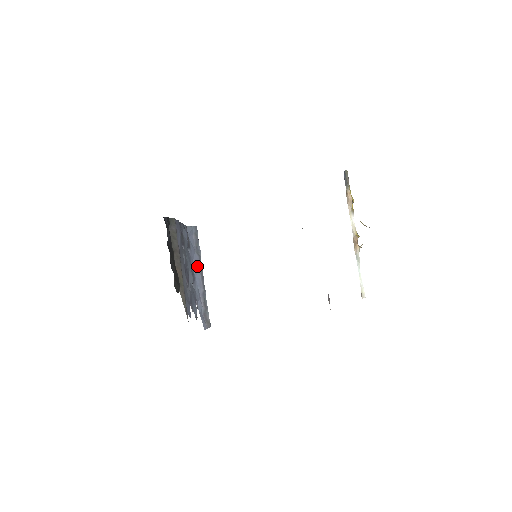
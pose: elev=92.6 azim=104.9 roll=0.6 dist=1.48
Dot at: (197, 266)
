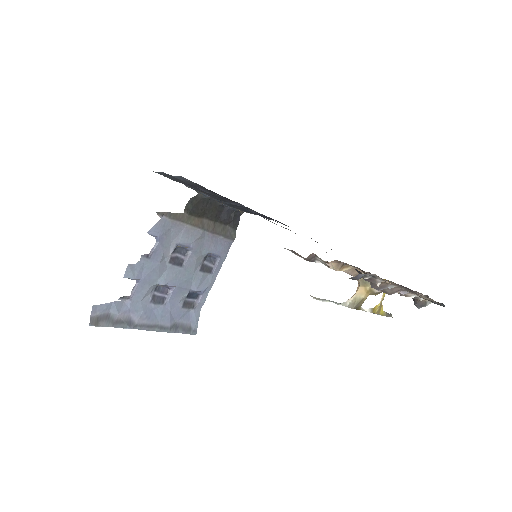
Dot at: (162, 319)
